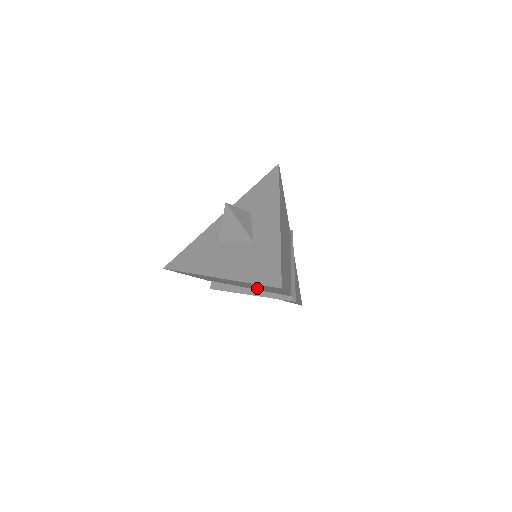
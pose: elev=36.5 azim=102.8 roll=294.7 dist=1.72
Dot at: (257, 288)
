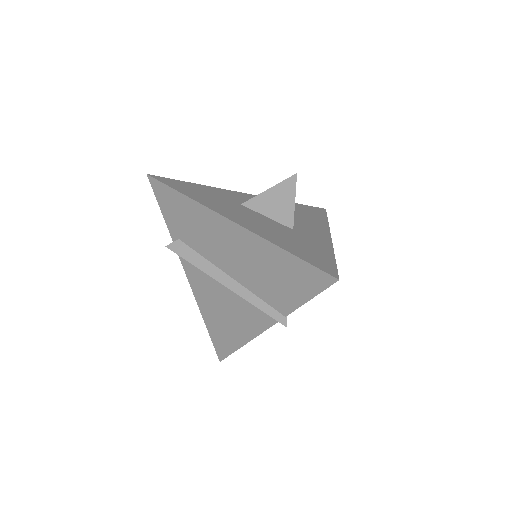
Dot at: (256, 277)
